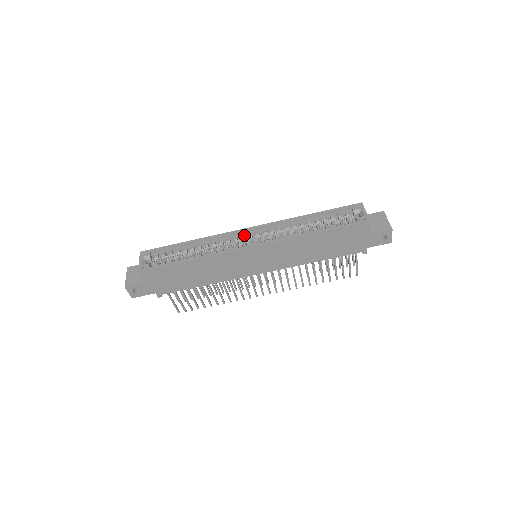
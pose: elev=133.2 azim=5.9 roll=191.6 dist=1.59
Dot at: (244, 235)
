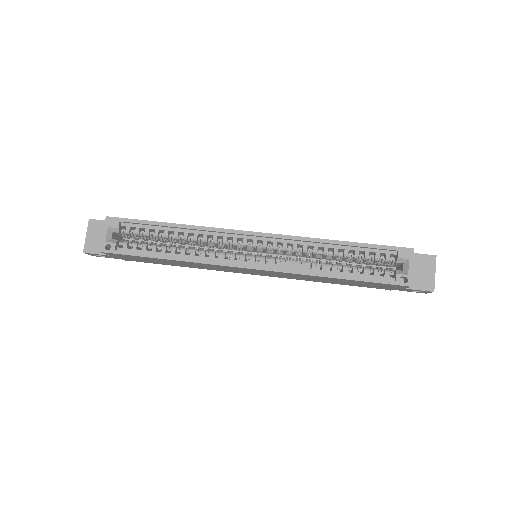
Dot at: (247, 239)
